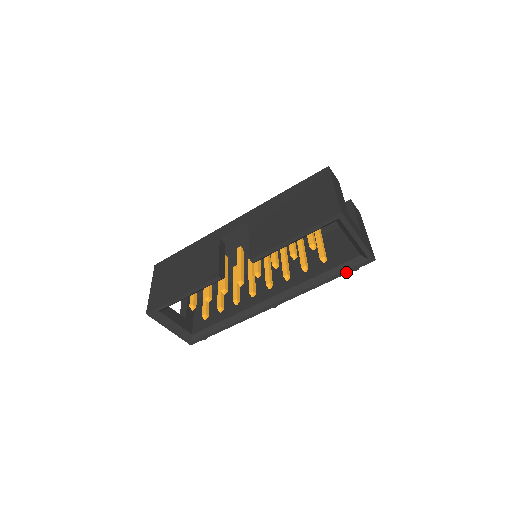
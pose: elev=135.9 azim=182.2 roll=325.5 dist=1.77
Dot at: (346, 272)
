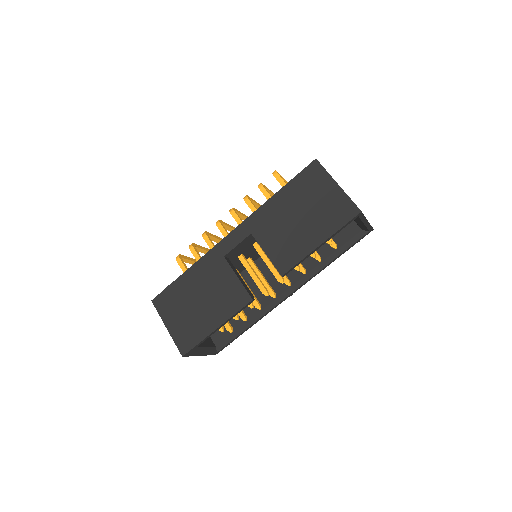
Dot at: occluded
